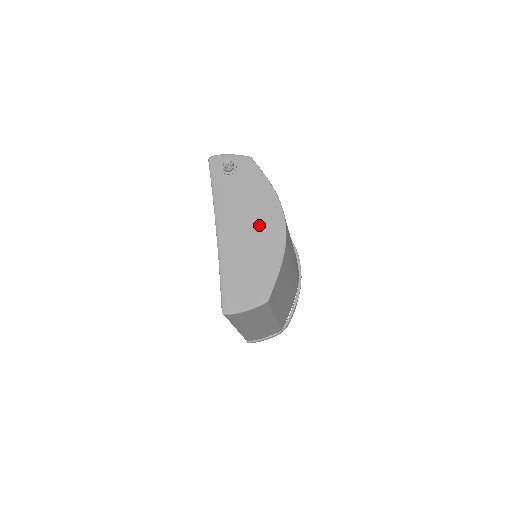
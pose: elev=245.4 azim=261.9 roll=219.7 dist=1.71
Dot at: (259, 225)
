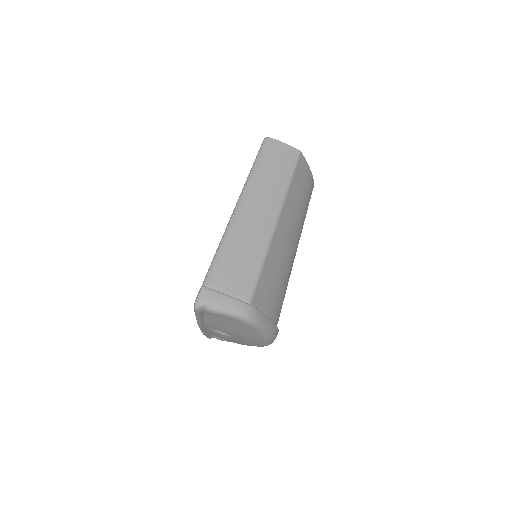
Dot at: occluded
